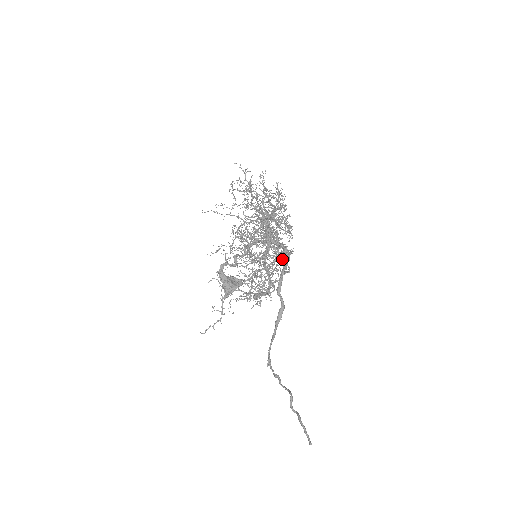
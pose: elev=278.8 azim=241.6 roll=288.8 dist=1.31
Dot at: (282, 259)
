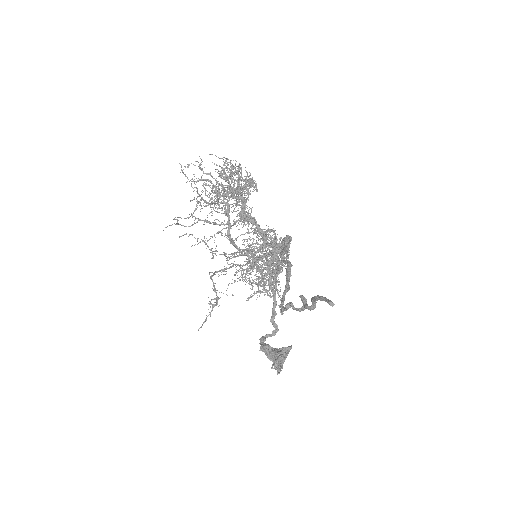
Dot at: occluded
